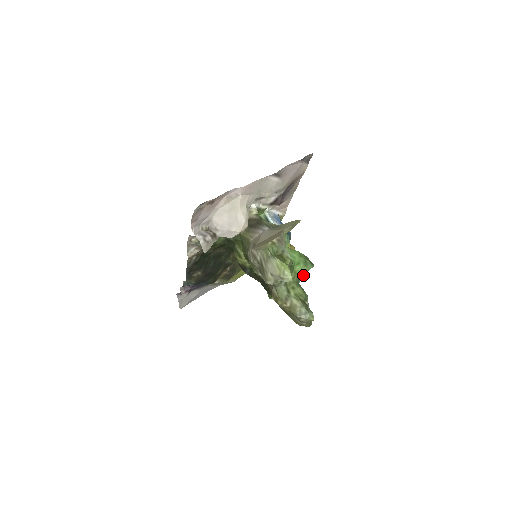
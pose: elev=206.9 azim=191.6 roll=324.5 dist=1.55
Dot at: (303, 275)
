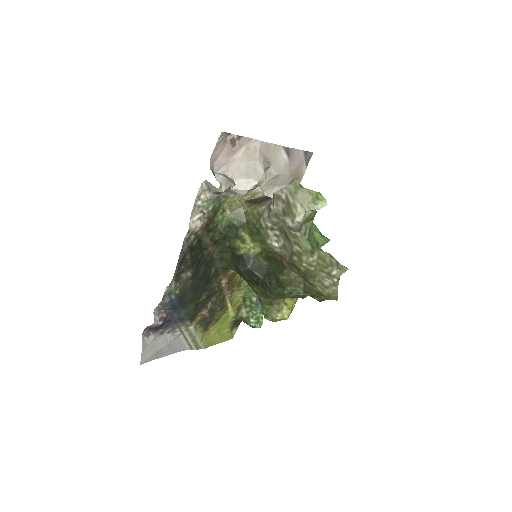
Dot at: (320, 248)
